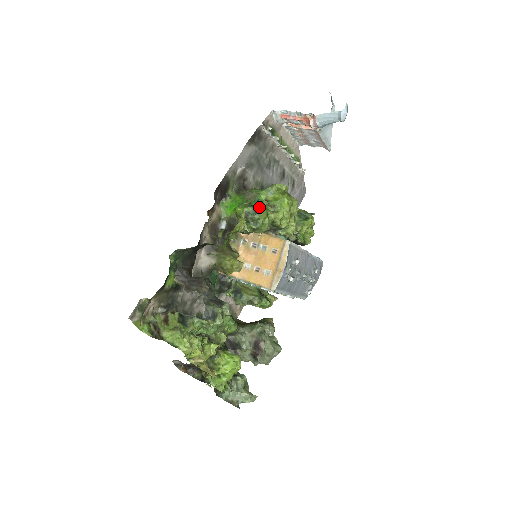
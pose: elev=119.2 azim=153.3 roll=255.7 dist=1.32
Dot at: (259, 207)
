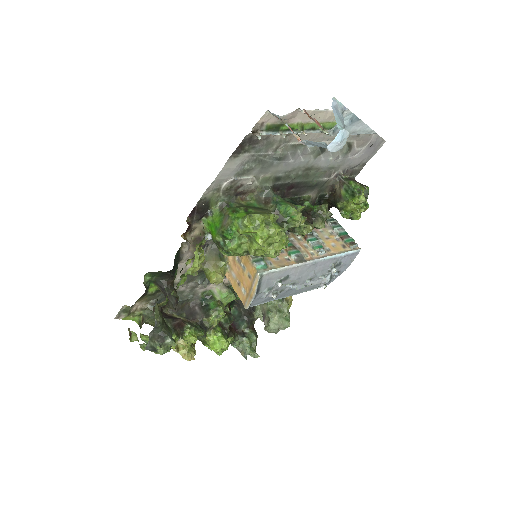
Dot at: (229, 239)
